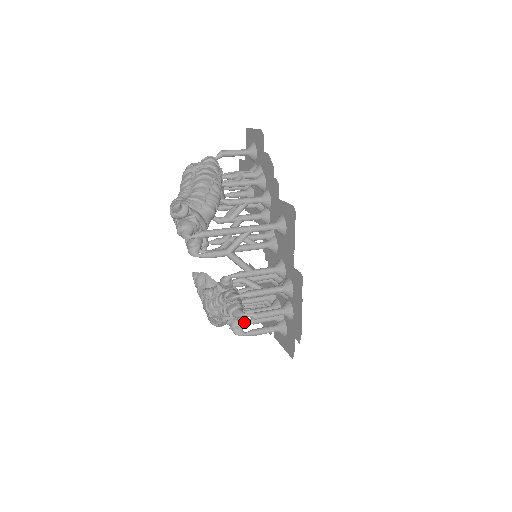
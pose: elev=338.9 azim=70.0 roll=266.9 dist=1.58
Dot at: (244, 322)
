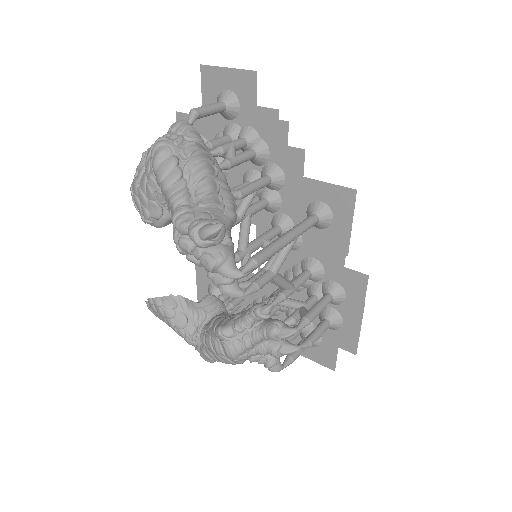
Dot at: occluded
